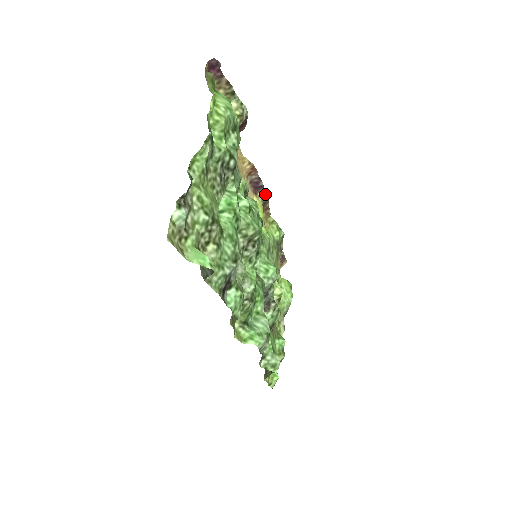
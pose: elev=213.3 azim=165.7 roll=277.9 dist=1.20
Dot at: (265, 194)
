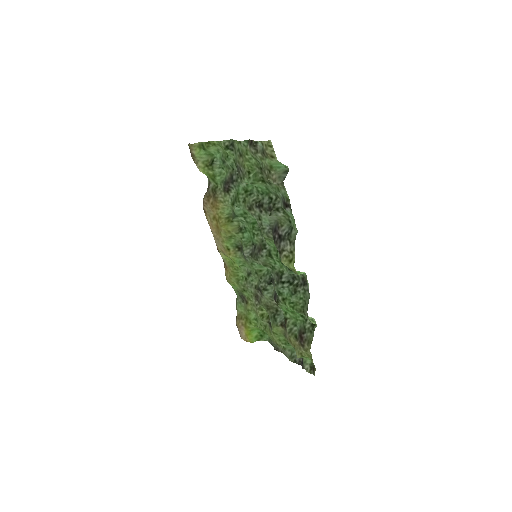
Dot at: occluded
